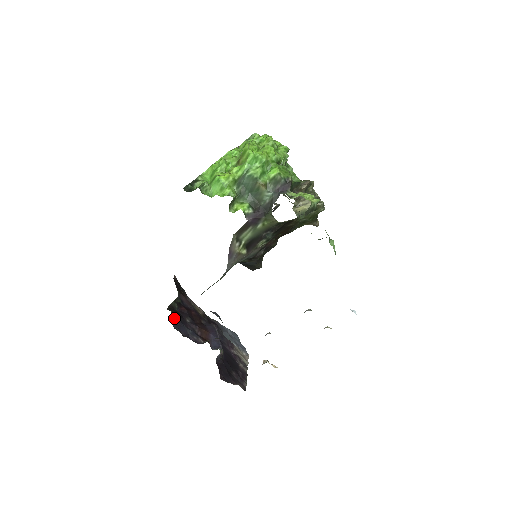
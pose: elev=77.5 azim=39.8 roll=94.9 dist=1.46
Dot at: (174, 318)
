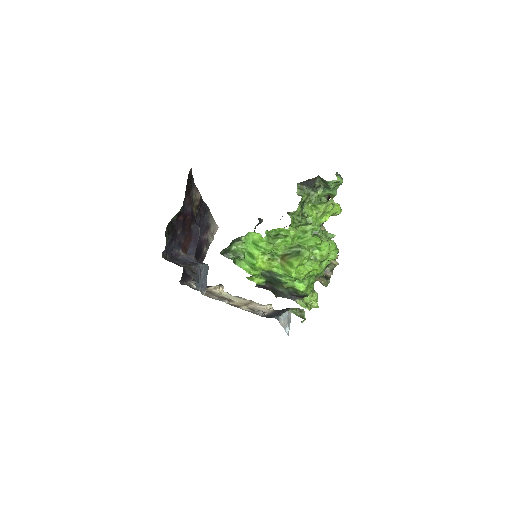
Dot at: (167, 242)
